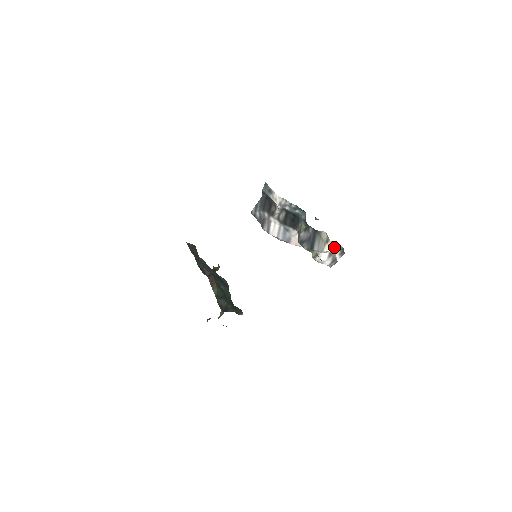
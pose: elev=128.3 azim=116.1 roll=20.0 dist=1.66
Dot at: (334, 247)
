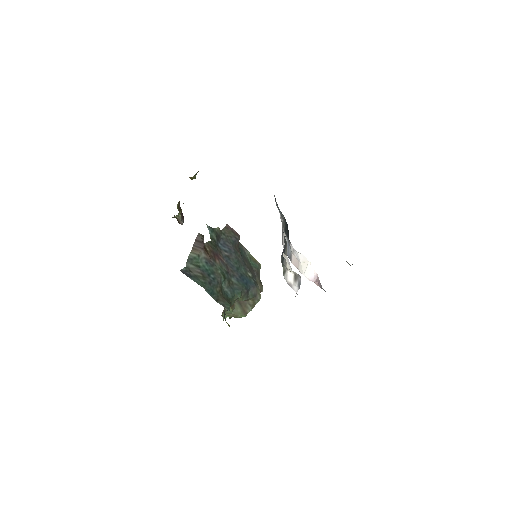
Dot at: (288, 262)
